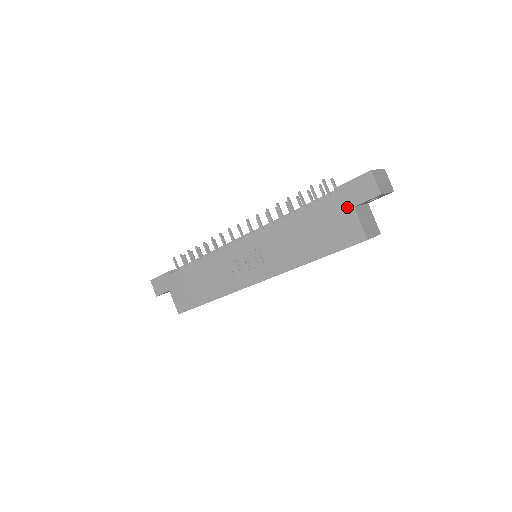
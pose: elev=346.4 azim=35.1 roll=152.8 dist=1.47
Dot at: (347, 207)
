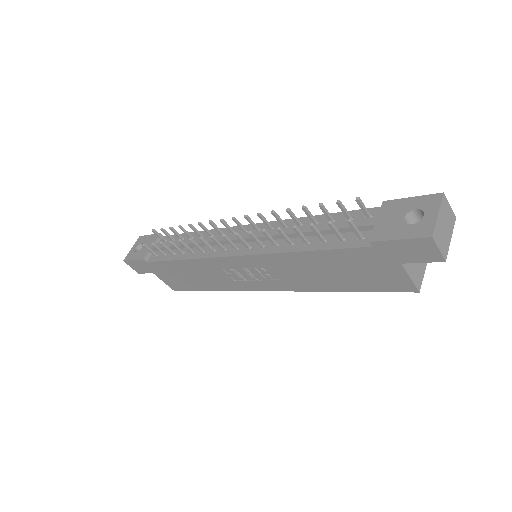
Dot at: (390, 262)
